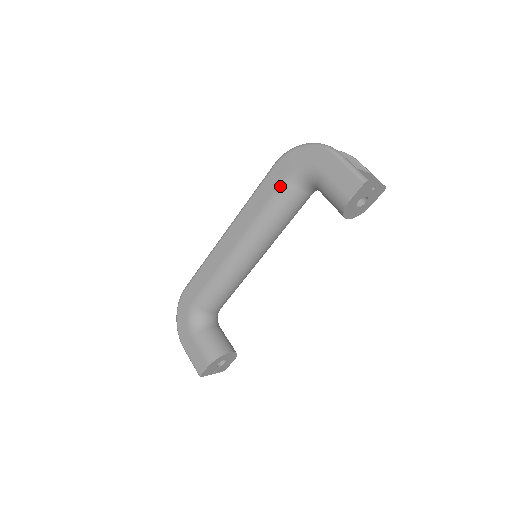
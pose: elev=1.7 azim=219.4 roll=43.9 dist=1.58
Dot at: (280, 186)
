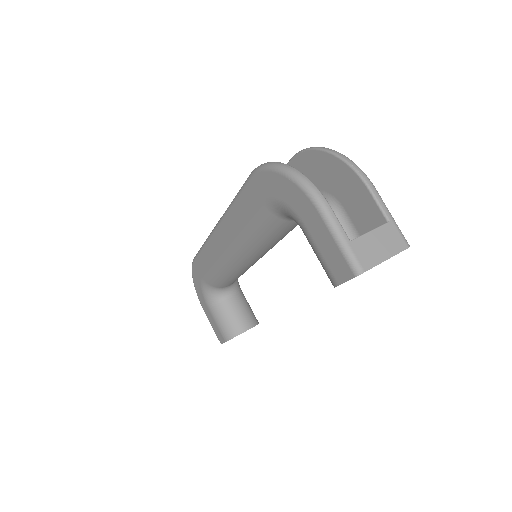
Dot at: (259, 211)
